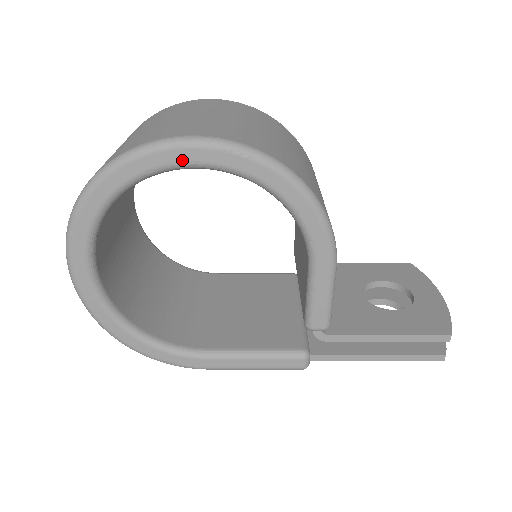
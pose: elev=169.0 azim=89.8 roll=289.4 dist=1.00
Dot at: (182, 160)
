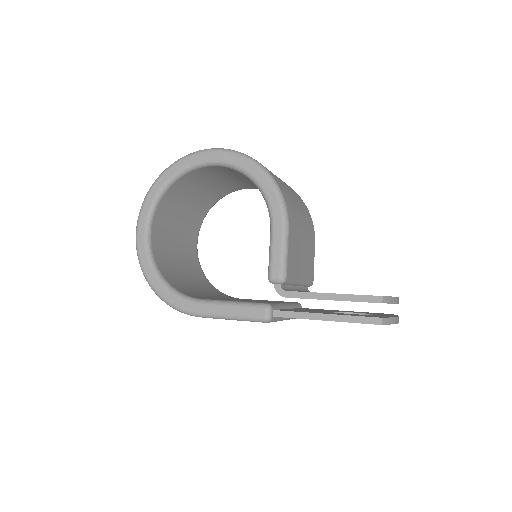
Dot at: (204, 159)
